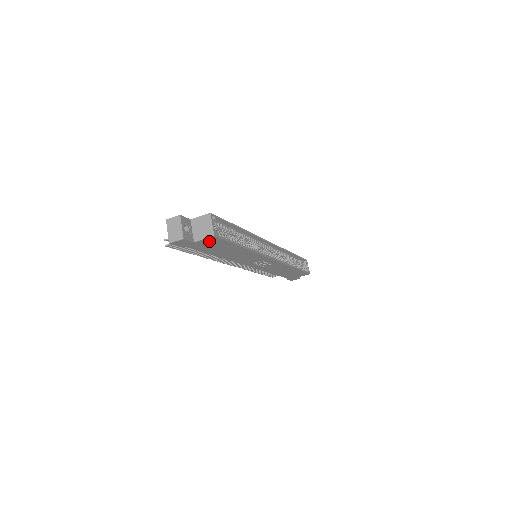
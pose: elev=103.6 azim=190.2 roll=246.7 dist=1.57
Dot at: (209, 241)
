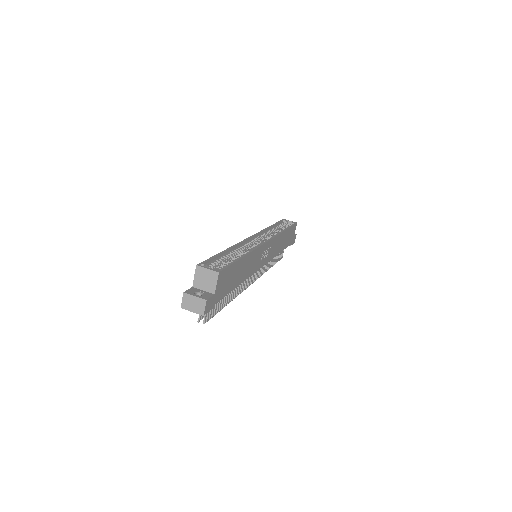
Dot at: (221, 281)
